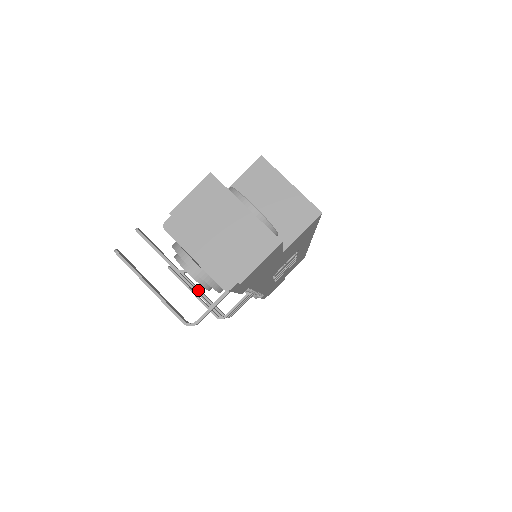
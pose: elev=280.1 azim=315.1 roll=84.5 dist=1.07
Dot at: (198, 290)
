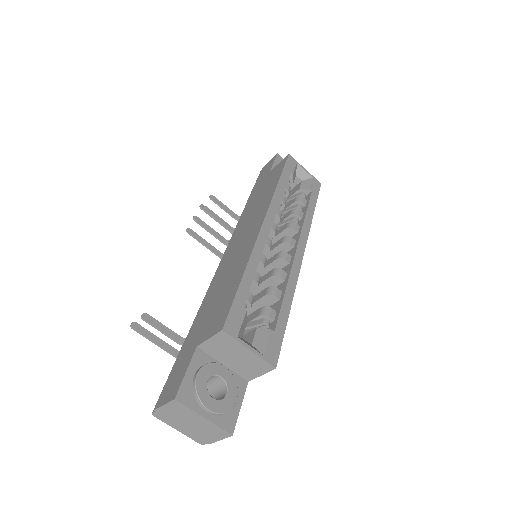
Dot at: (219, 223)
